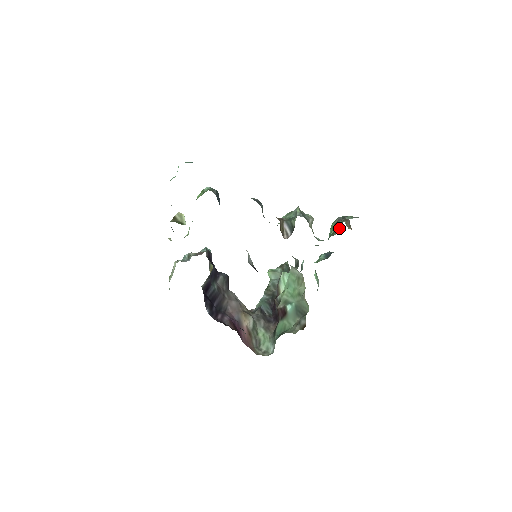
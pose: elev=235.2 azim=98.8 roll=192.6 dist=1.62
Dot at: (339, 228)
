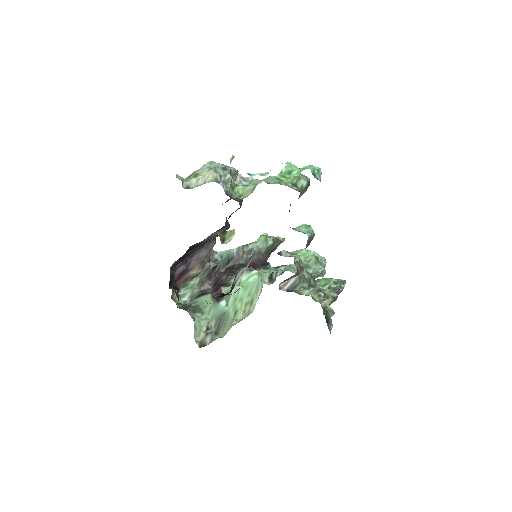
Dot at: (324, 298)
